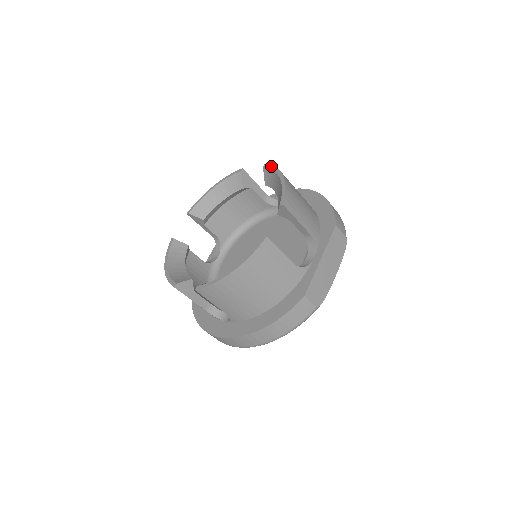
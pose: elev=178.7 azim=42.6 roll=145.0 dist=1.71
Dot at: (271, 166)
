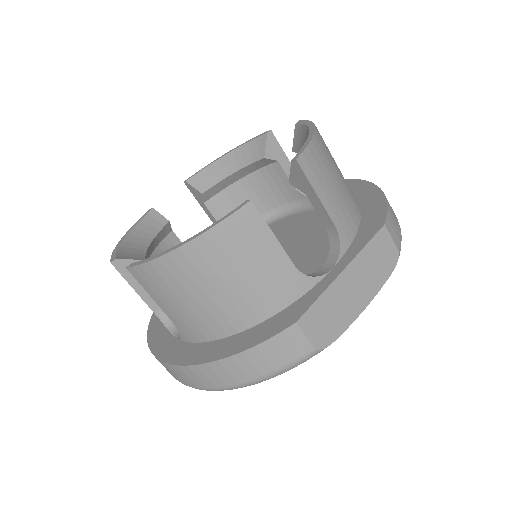
Dot at: (305, 121)
